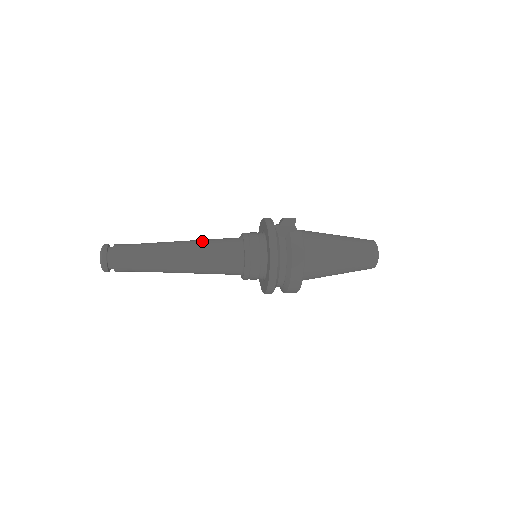
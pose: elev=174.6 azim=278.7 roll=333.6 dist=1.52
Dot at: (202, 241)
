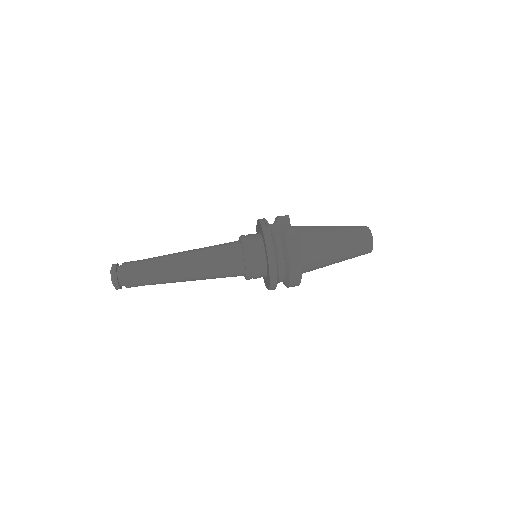
Dot at: (203, 249)
